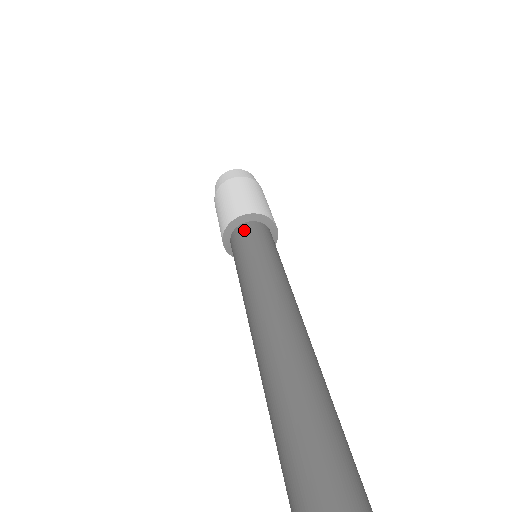
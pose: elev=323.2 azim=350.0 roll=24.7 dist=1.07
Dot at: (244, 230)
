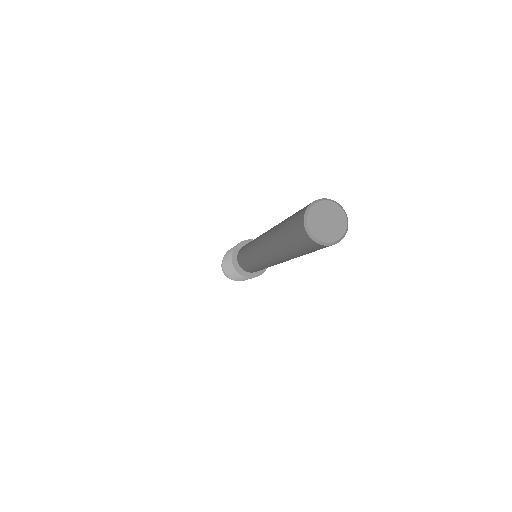
Dot at: occluded
